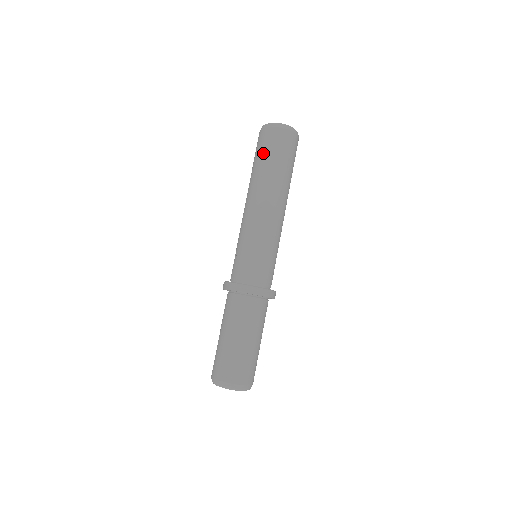
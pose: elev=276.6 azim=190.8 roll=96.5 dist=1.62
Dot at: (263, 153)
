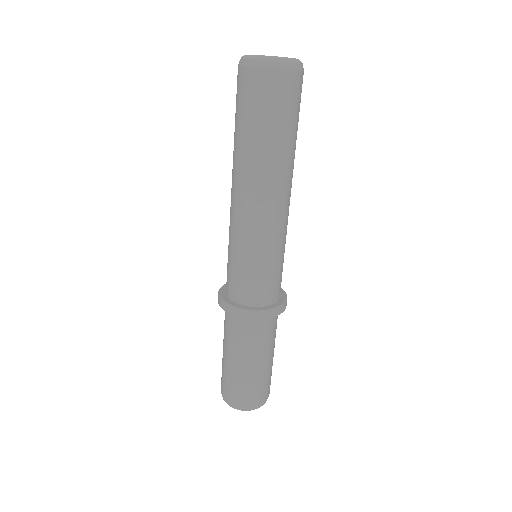
Dot at: (239, 114)
